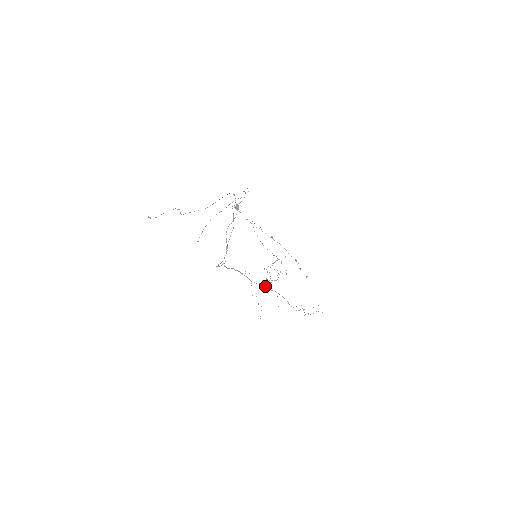
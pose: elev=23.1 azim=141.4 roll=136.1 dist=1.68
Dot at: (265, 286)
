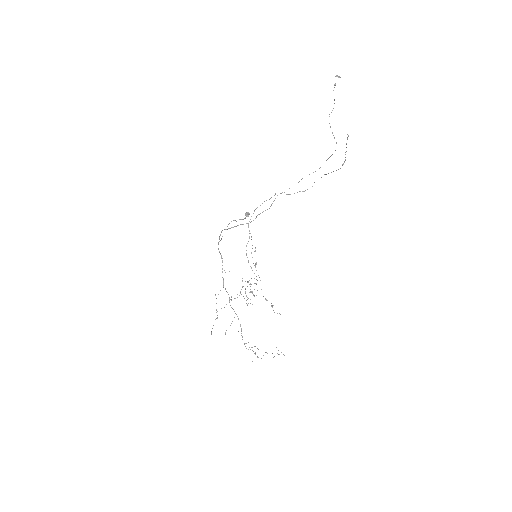
Dot at: (229, 300)
